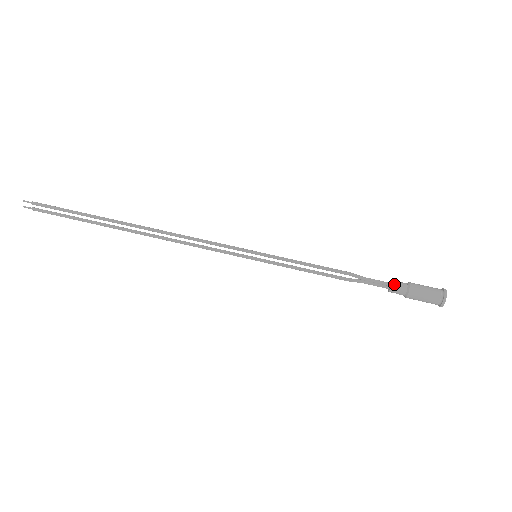
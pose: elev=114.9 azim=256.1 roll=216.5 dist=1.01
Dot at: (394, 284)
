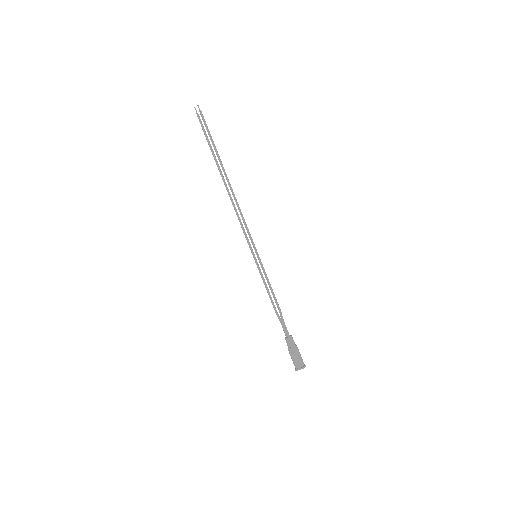
Dot at: (291, 338)
